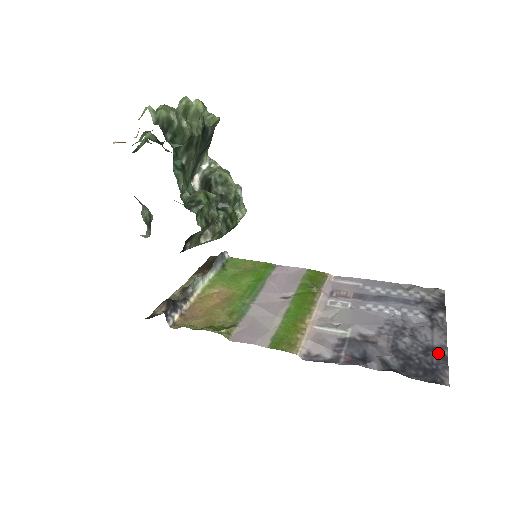
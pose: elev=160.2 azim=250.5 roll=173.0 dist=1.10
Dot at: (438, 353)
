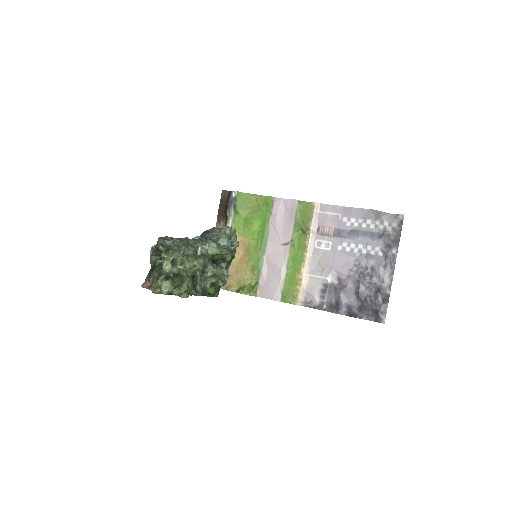
Dot at: (384, 294)
